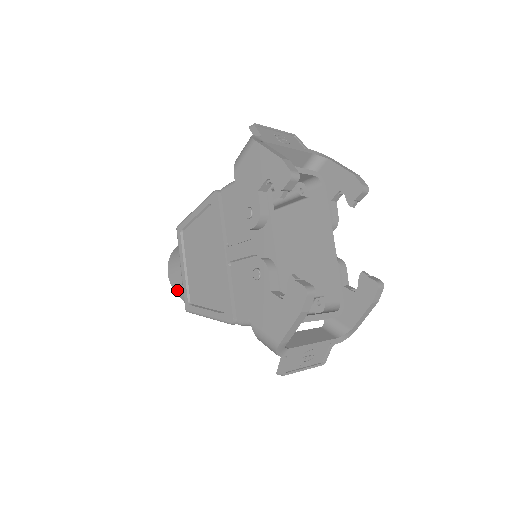
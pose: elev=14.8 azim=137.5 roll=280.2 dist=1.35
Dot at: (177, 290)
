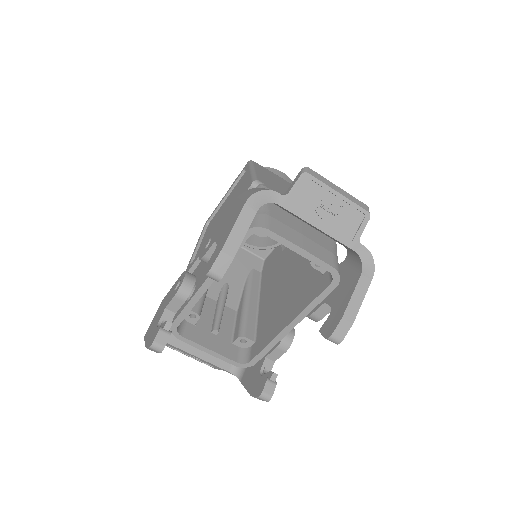
Dot at: occluded
